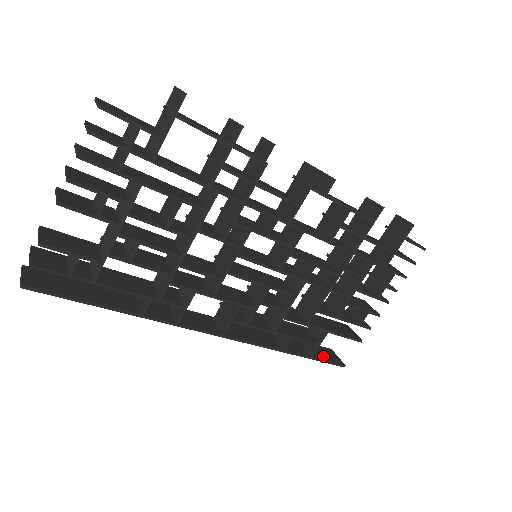
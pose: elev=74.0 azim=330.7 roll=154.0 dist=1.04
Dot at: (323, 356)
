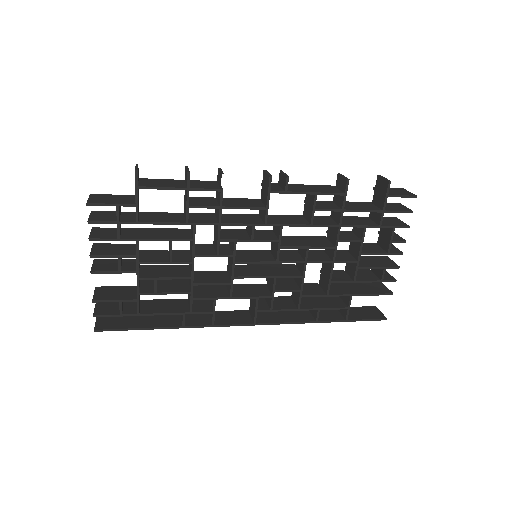
Dot at: (362, 316)
